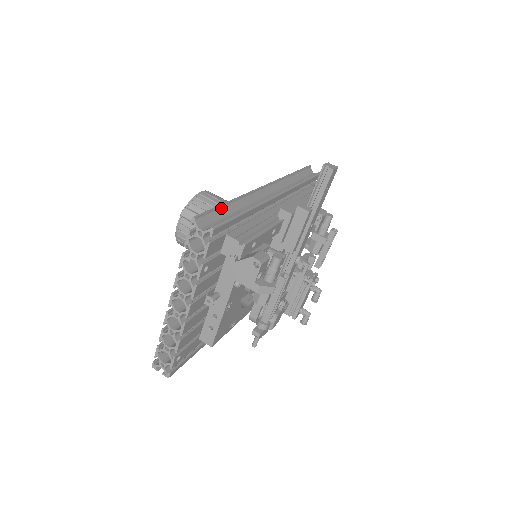
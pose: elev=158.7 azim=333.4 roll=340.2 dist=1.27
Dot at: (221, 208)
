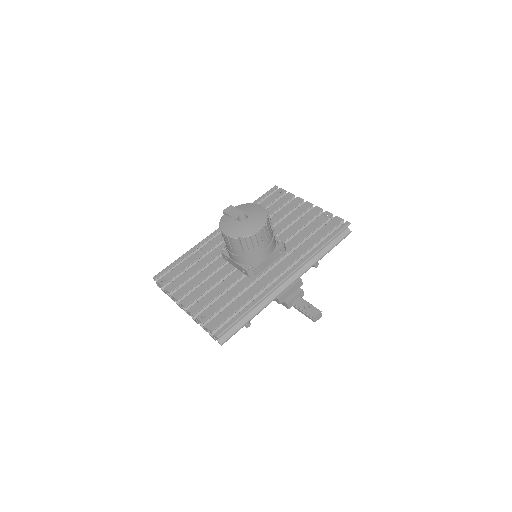
Dot at: (240, 318)
